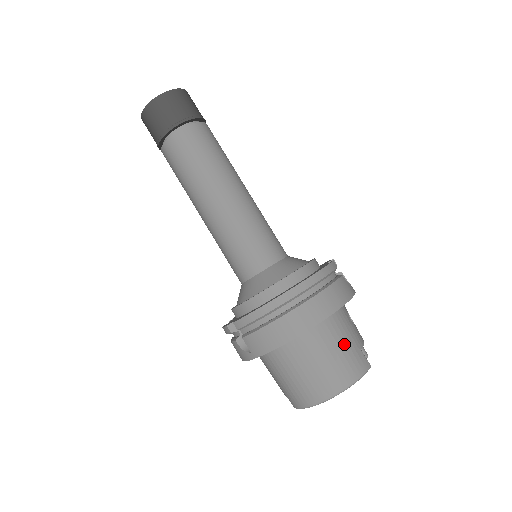
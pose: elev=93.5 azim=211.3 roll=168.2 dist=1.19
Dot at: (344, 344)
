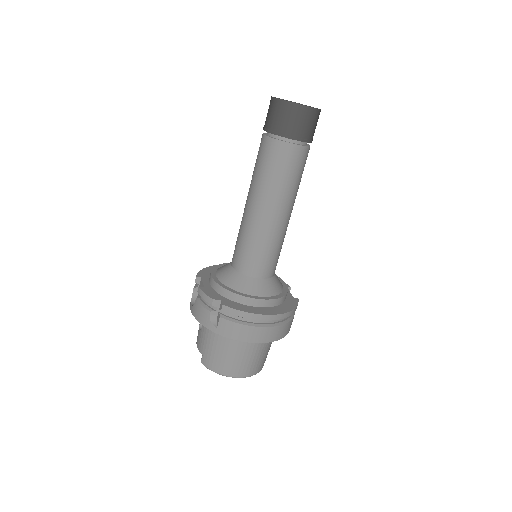
Dot at: (266, 352)
